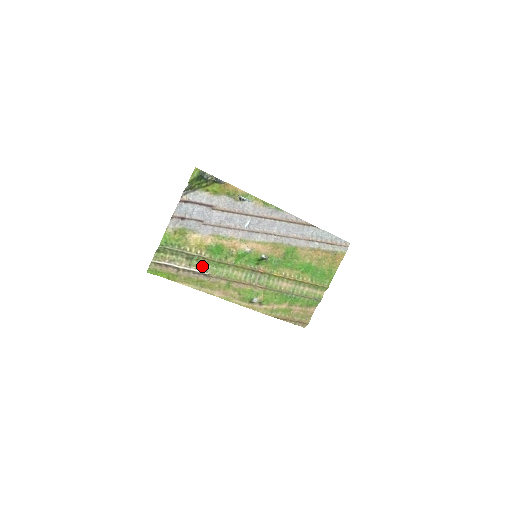
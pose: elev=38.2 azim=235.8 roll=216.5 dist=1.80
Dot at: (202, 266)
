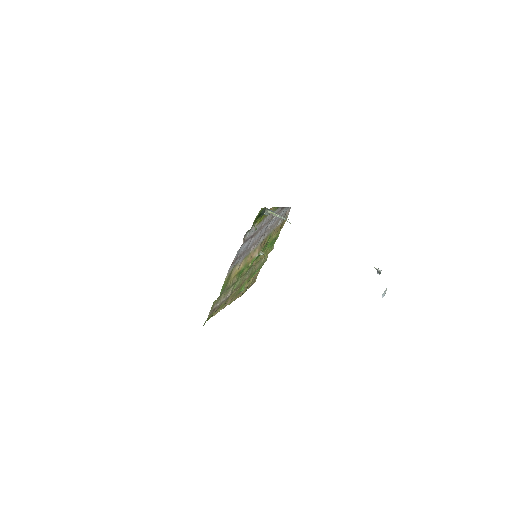
Dot at: (230, 290)
